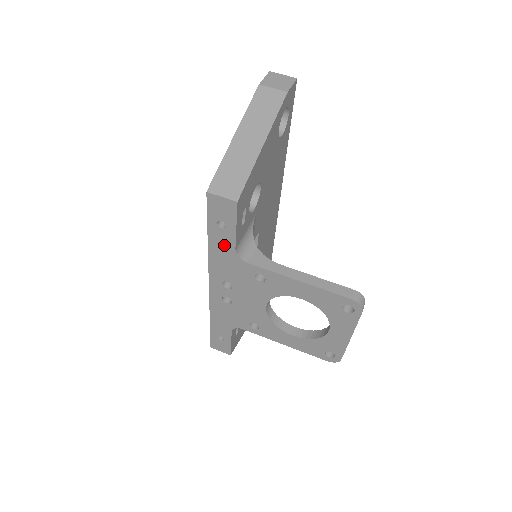
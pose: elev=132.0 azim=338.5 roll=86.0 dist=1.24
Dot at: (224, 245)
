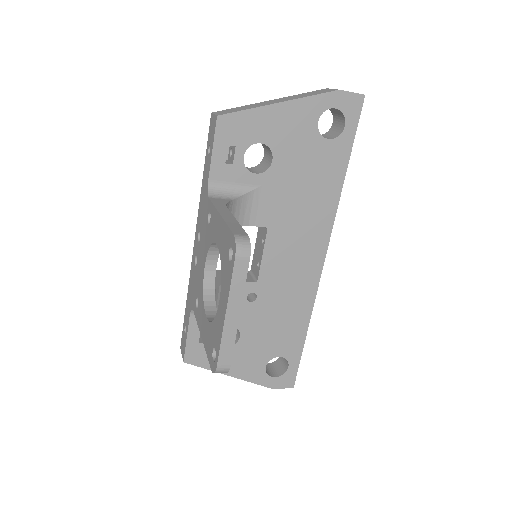
Dot at: (206, 177)
